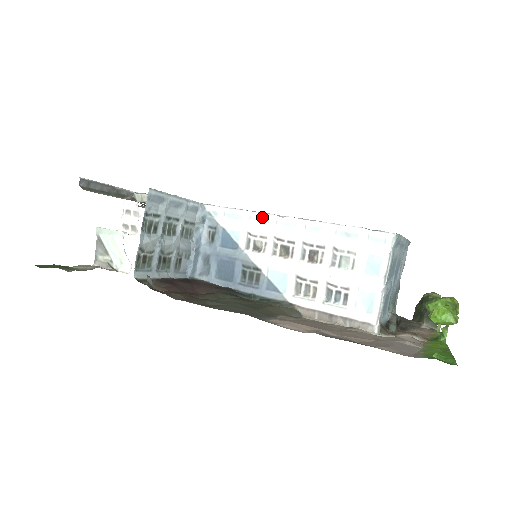
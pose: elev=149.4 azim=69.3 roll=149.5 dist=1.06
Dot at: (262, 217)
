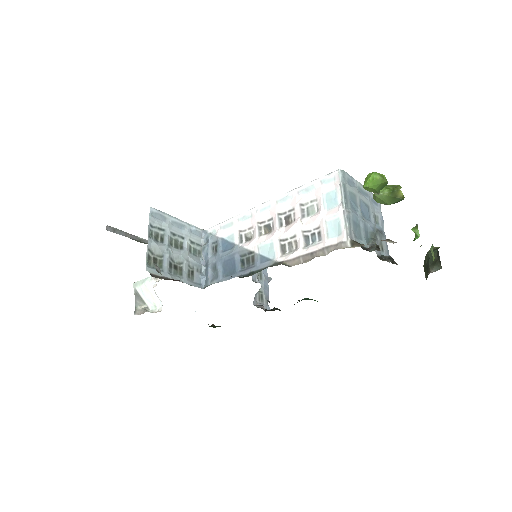
Dot at: (246, 214)
